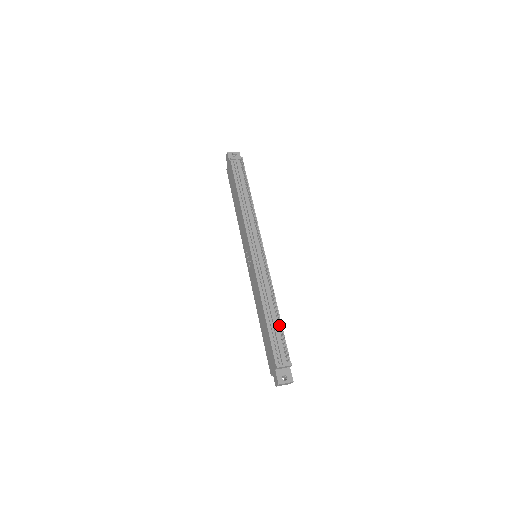
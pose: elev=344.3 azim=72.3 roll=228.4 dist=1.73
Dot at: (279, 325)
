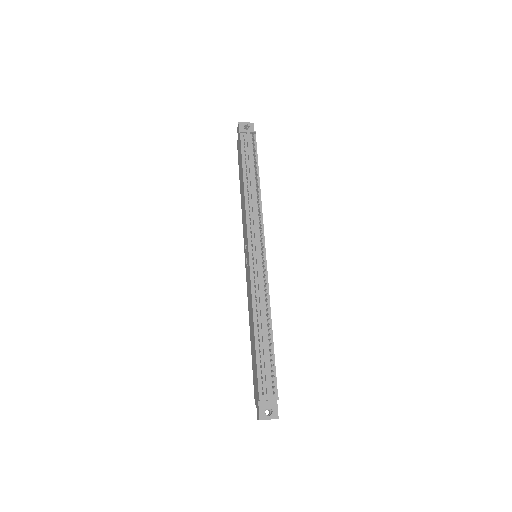
Dot at: (270, 347)
